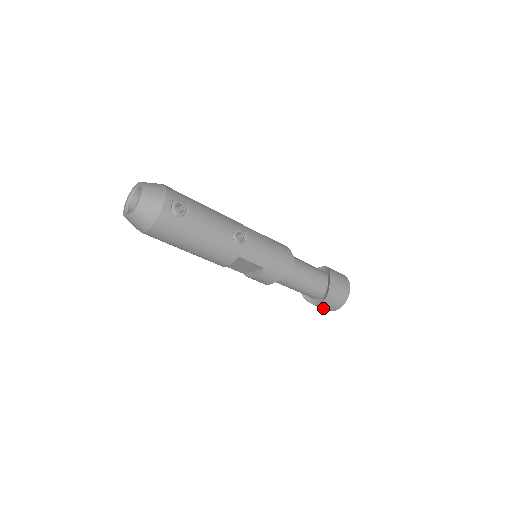
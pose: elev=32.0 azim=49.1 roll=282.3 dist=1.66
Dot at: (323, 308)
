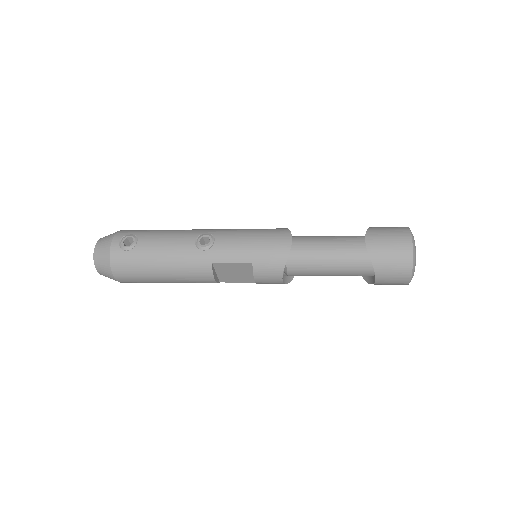
Dot at: (394, 283)
